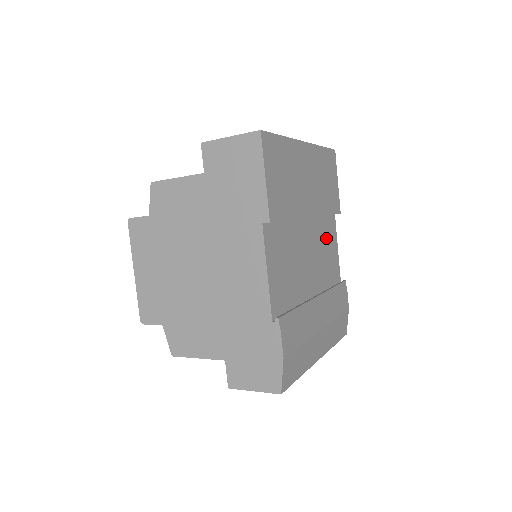
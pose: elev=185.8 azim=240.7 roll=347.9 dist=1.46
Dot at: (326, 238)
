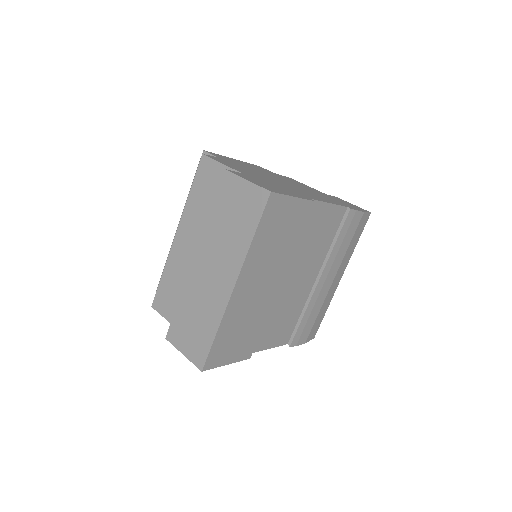
Dot at: (309, 233)
